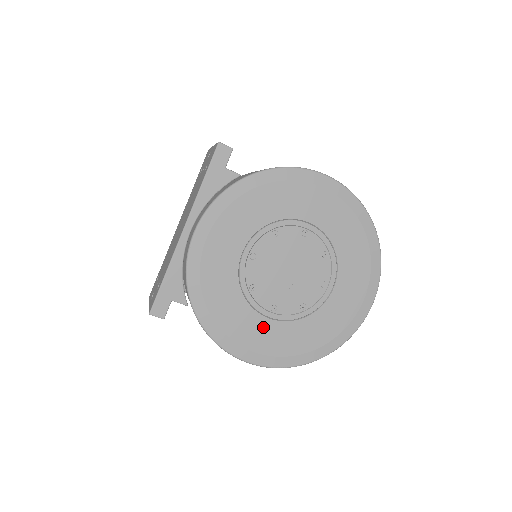
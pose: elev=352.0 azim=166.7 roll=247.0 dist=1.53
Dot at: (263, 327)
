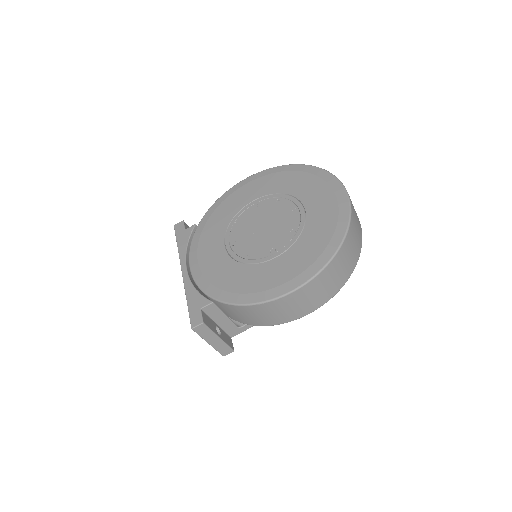
Dot at: (276, 266)
